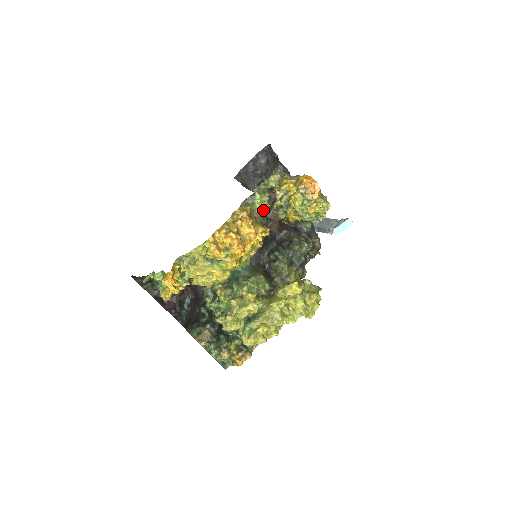
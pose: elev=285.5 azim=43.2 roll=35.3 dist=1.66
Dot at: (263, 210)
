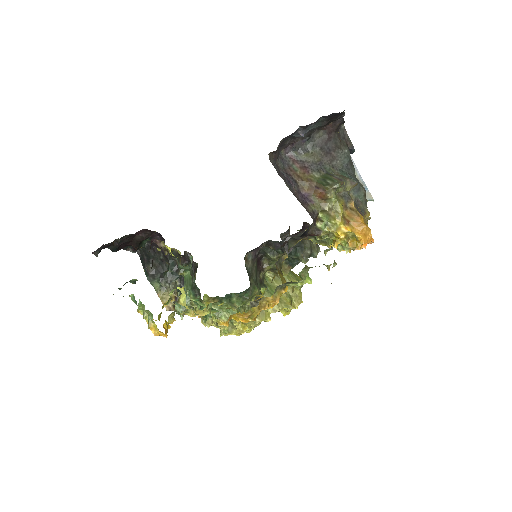
Dot at: (292, 246)
